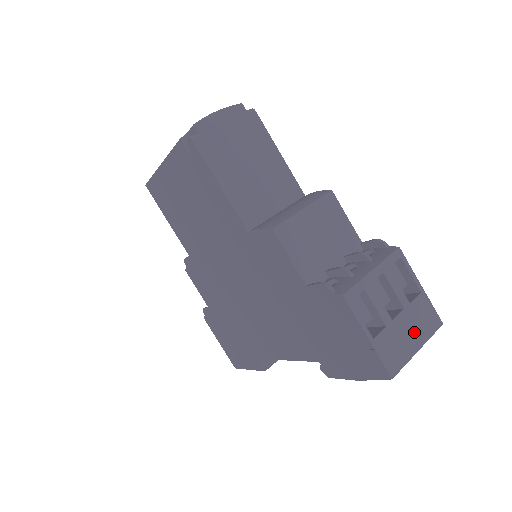
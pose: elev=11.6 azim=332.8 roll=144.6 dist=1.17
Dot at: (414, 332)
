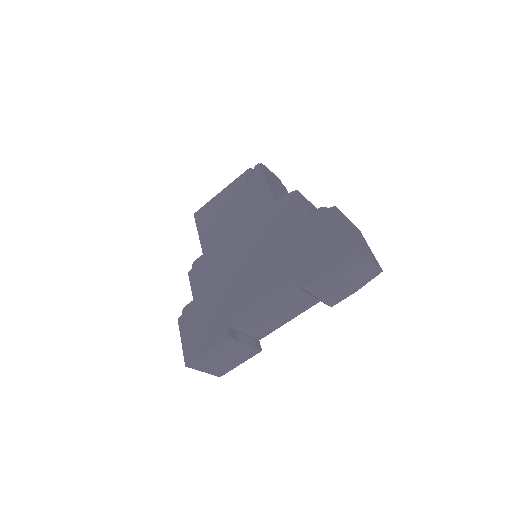
Dot at: (368, 254)
